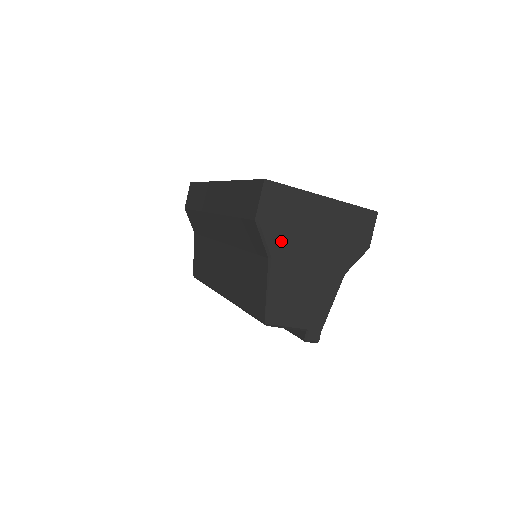
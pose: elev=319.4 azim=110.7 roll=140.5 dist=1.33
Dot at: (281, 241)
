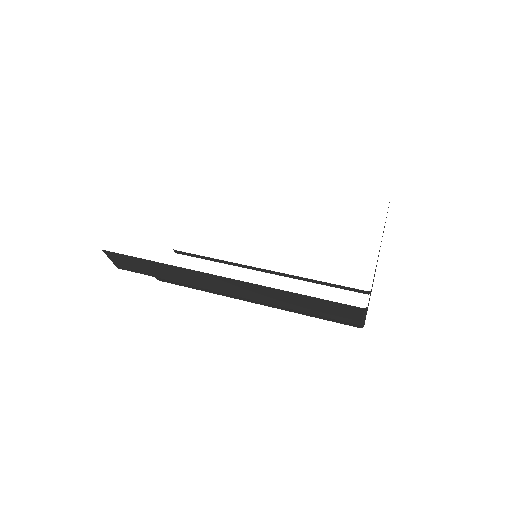
Dot at: occluded
